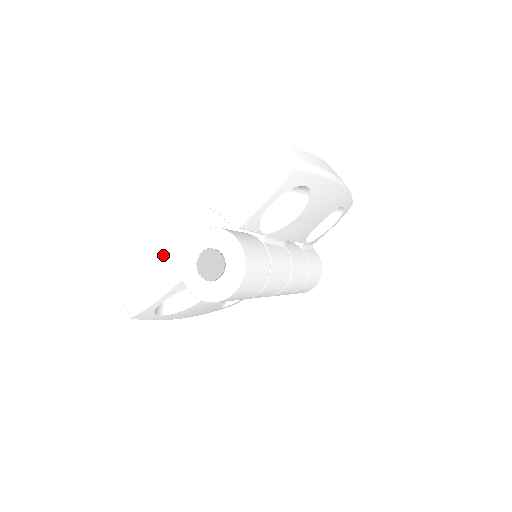
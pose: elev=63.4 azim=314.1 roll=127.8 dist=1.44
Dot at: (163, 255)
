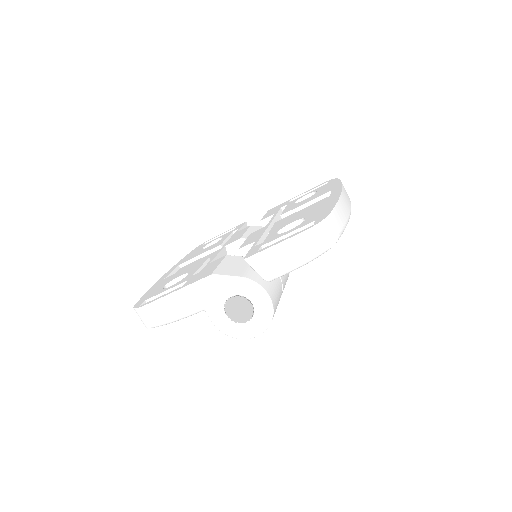
Dot at: (189, 289)
